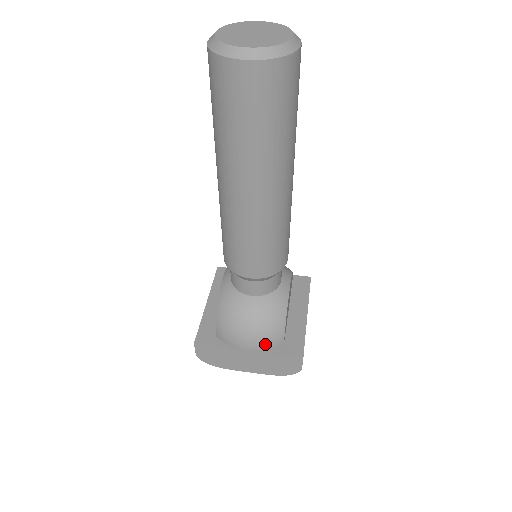
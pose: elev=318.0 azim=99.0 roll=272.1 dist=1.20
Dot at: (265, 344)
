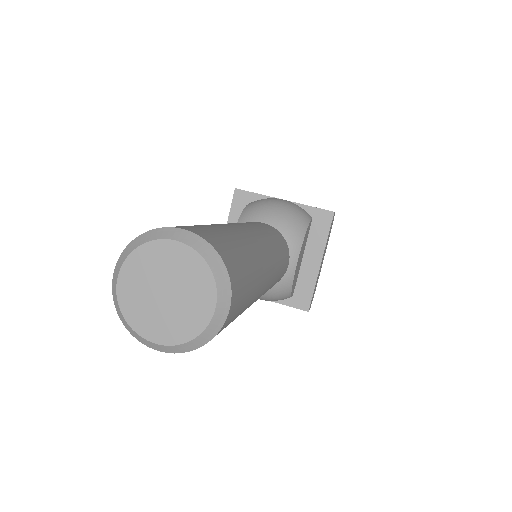
Dot at: occluded
